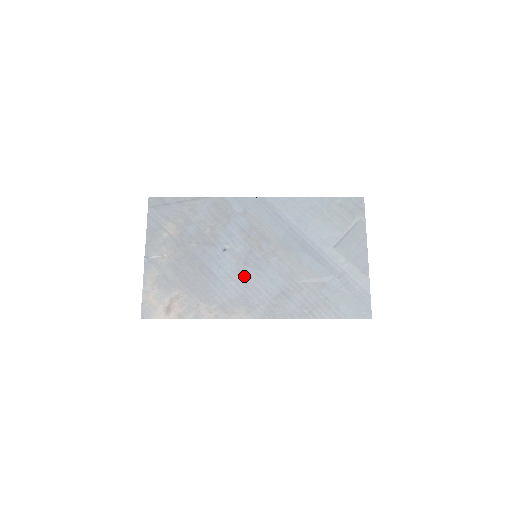
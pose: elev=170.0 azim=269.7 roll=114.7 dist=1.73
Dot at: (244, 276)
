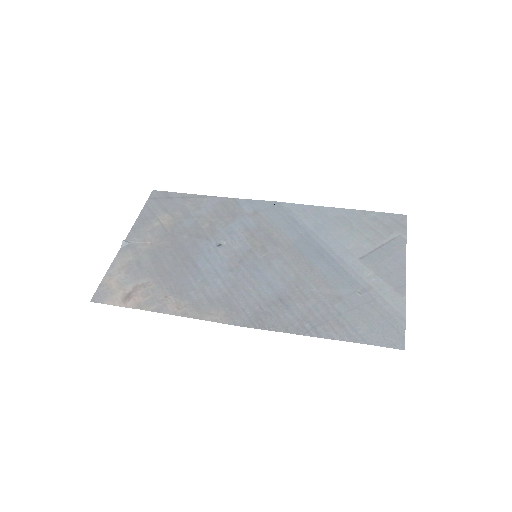
Dot at: (235, 275)
